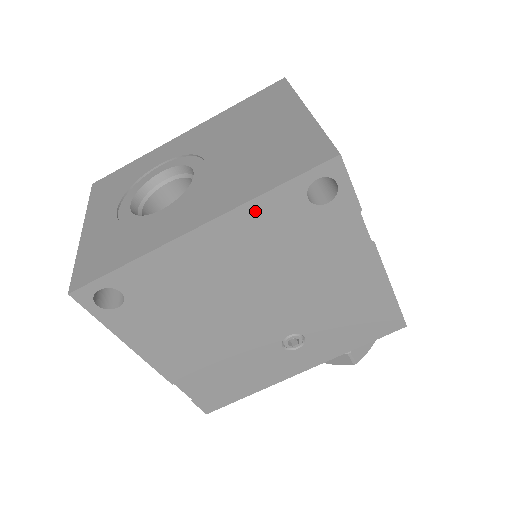
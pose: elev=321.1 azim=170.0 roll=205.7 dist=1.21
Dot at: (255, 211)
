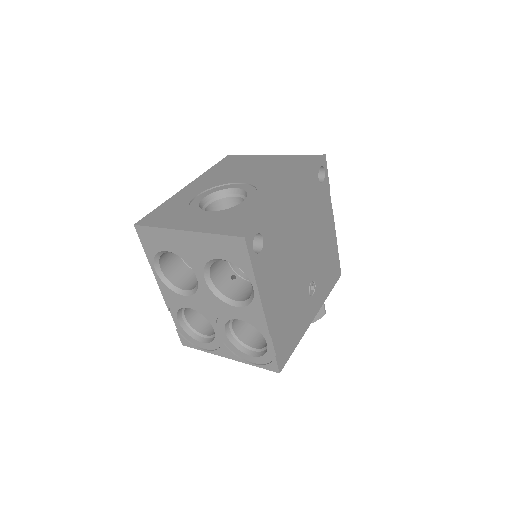
Dot at: (306, 183)
